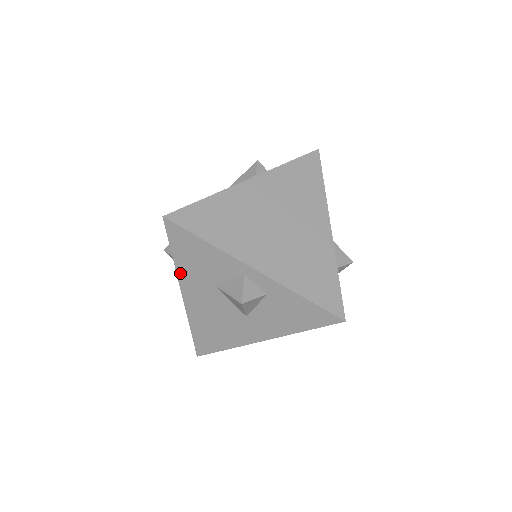
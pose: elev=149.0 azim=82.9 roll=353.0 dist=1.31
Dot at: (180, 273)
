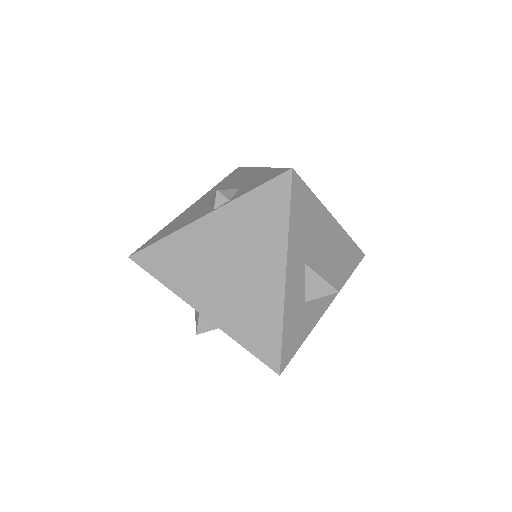
Dot at: occluded
